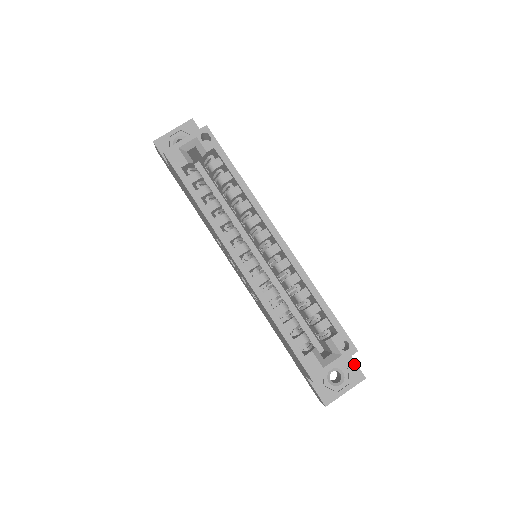
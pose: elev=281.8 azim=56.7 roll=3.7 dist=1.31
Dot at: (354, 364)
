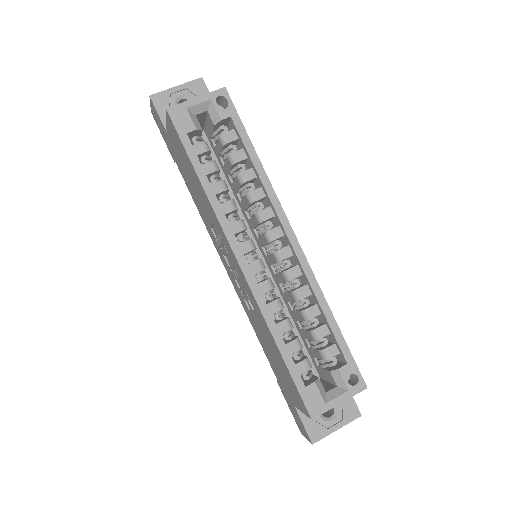
Dot at: (351, 398)
